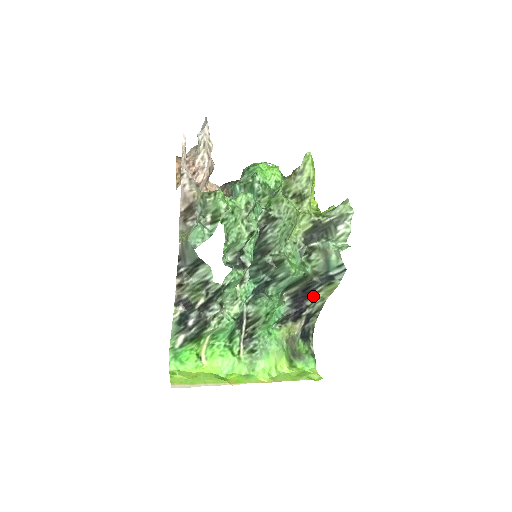
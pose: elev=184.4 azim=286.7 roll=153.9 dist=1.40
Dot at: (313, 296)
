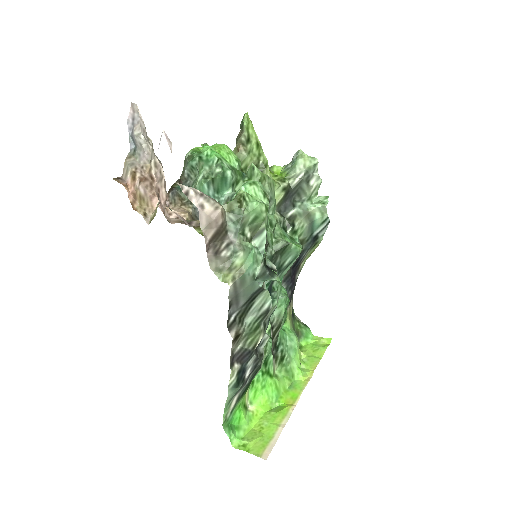
Dot at: (299, 267)
